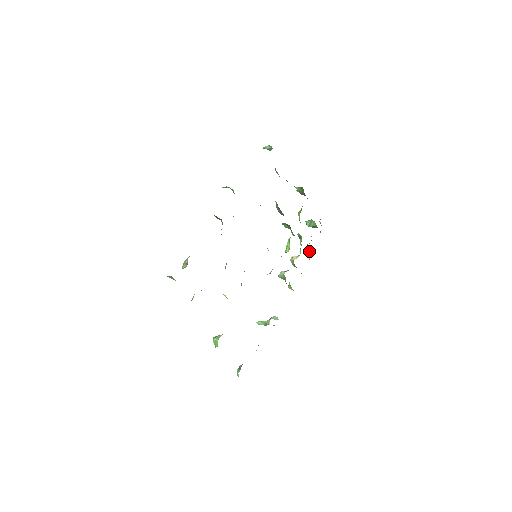
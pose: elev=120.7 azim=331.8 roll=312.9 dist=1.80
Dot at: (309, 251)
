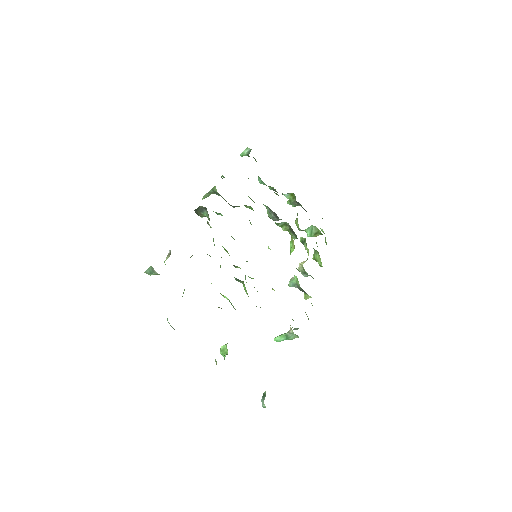
Dot at: (318, 255)
